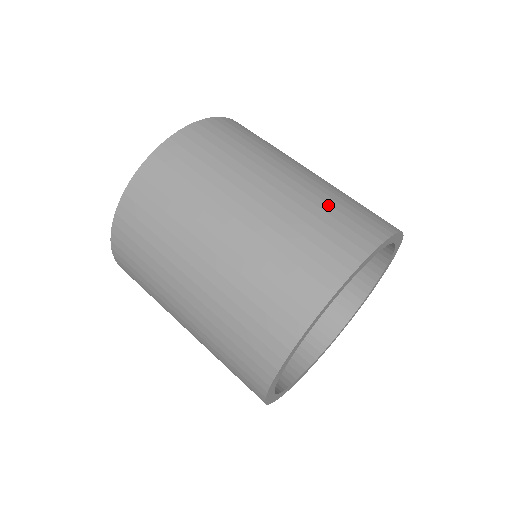
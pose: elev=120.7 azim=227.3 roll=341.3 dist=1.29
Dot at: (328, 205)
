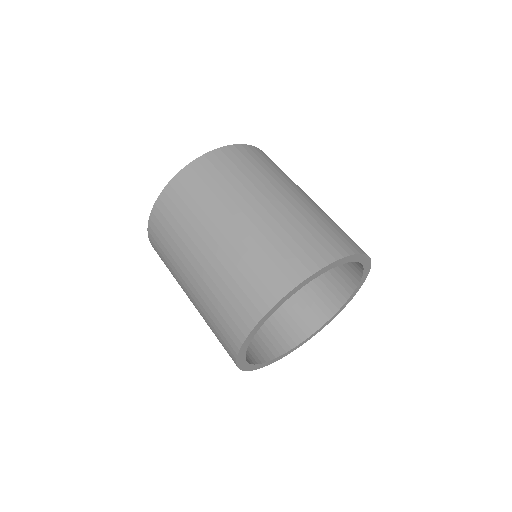
Dot at: (269, 244)
